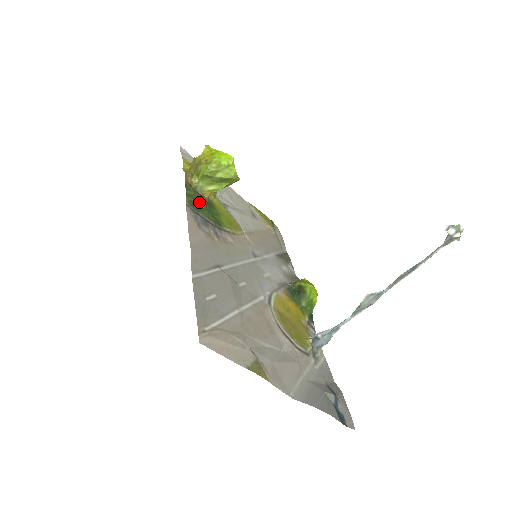
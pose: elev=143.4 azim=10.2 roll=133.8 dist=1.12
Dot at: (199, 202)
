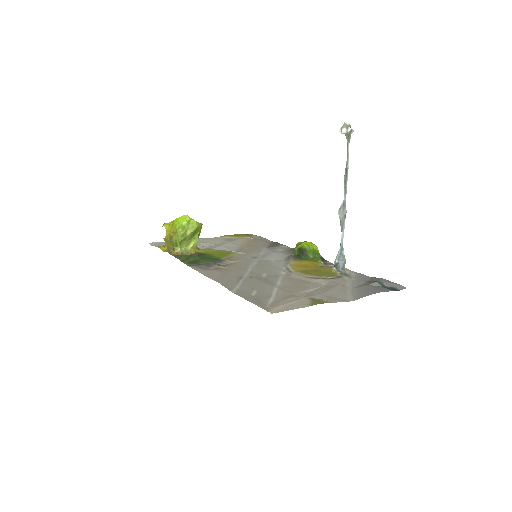
Dot at: (193, 259)
